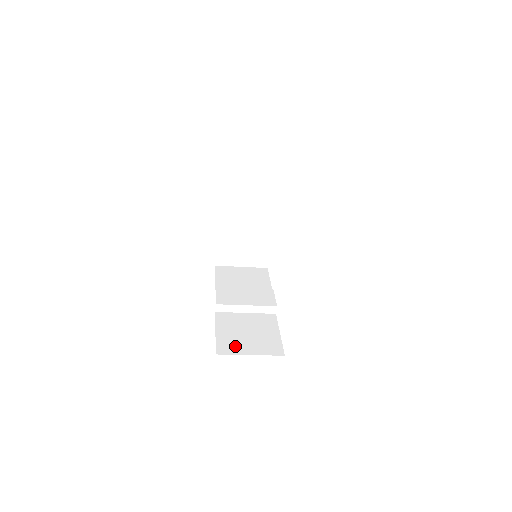
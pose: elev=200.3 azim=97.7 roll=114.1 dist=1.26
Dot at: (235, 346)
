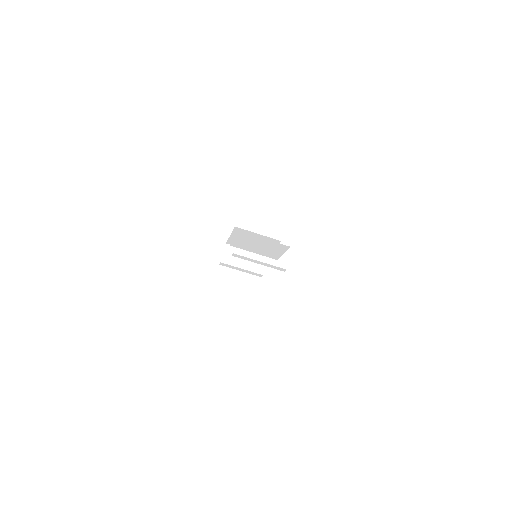
Dot at: occluded
